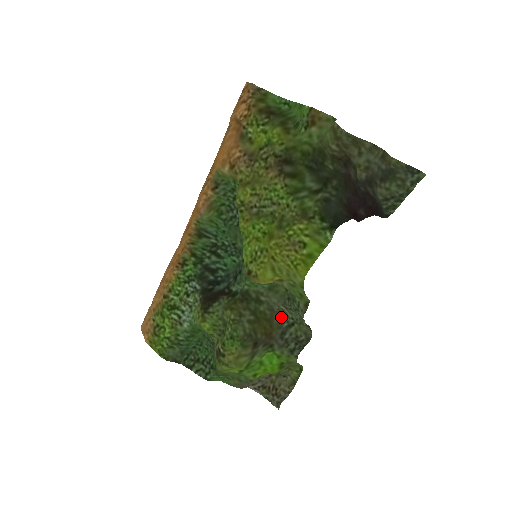
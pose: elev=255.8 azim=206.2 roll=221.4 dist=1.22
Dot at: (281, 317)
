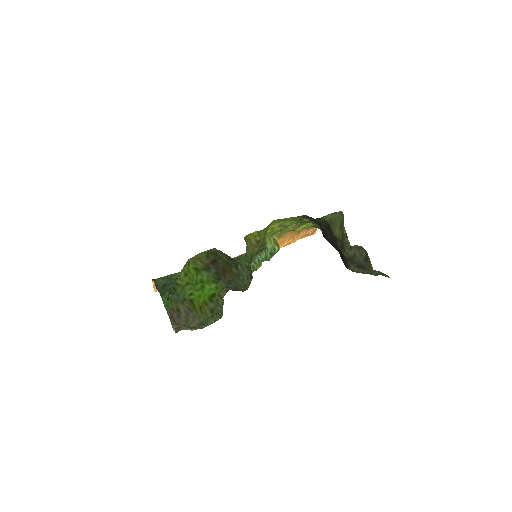
Dot at: (239, 284)
